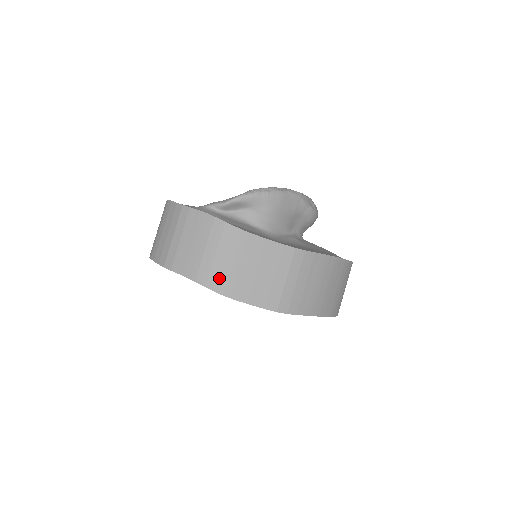
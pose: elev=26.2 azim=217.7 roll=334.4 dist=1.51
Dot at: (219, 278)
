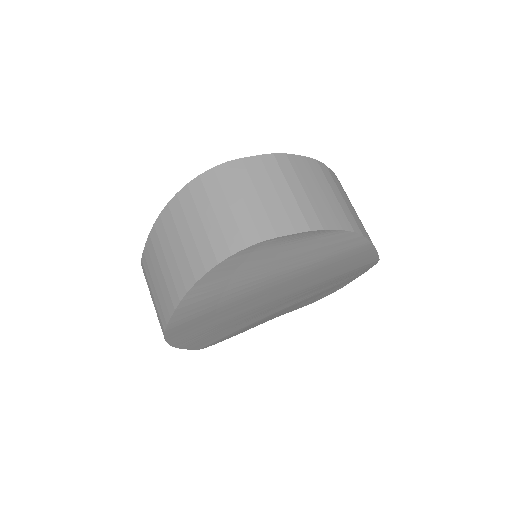
Dot at: (360, 224)
